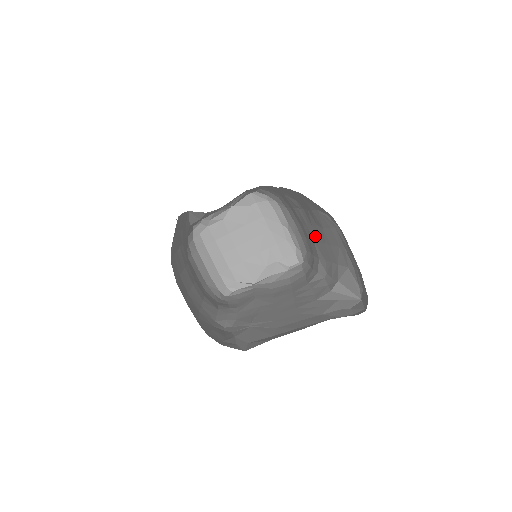
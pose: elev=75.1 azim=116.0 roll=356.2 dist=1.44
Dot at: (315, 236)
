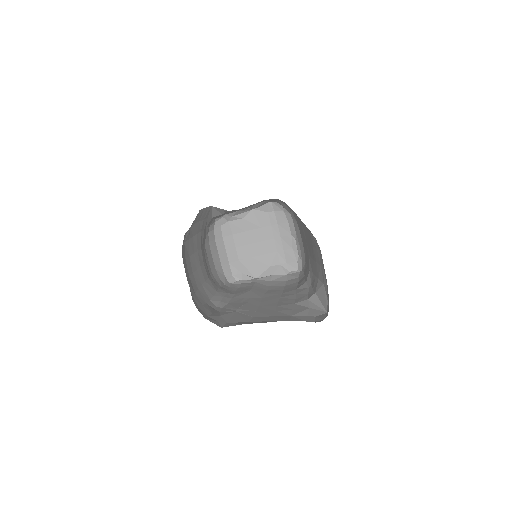
Dot at: (309, 251)
